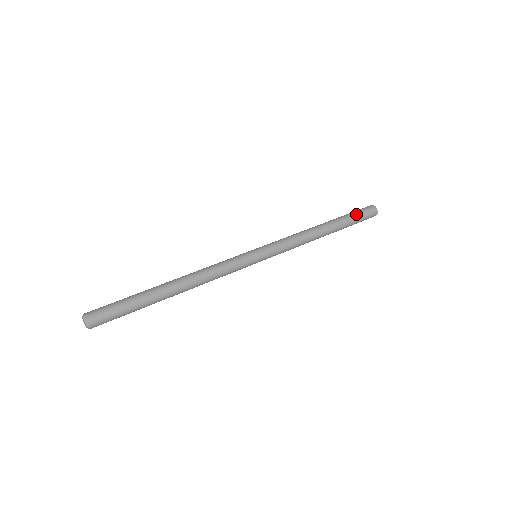
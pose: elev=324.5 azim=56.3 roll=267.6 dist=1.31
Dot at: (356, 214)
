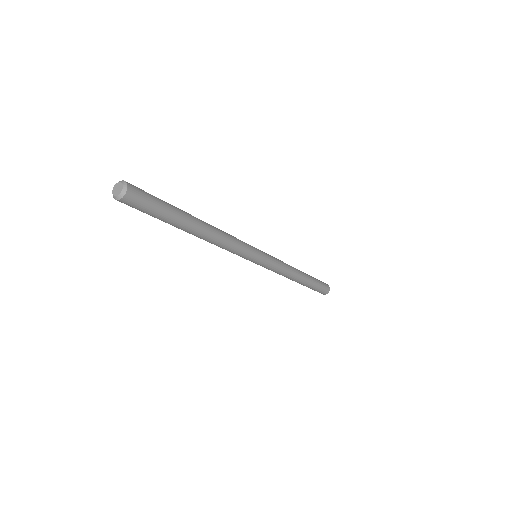
Dot at: occluded
